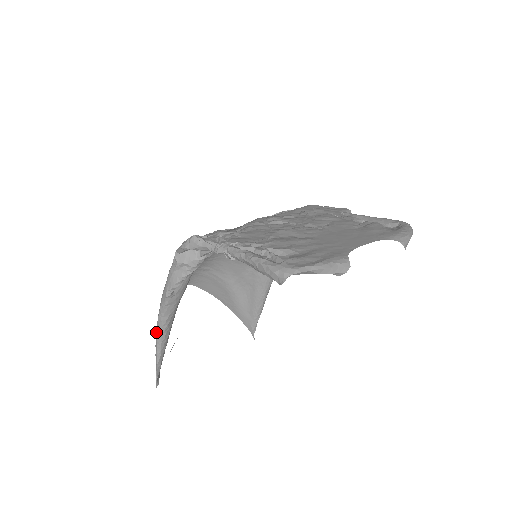
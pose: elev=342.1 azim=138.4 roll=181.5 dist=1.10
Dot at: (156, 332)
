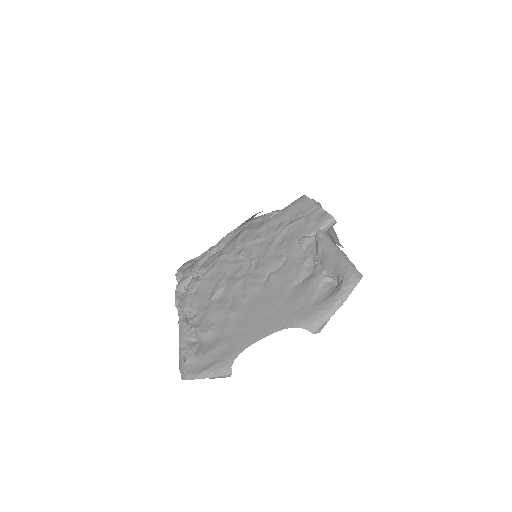
Dot at: occluded
